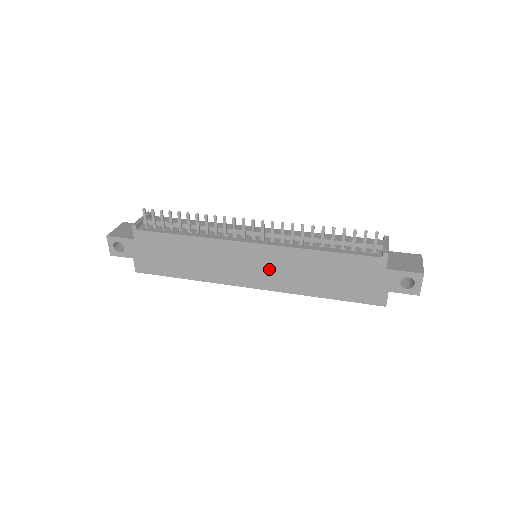
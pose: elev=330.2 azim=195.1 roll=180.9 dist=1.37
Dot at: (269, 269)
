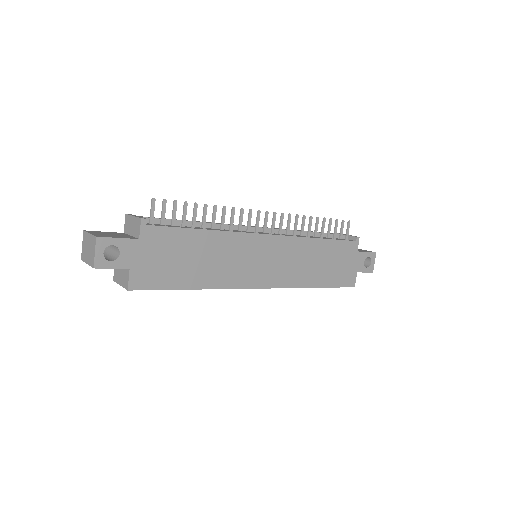
Dot at: (280, 263)
